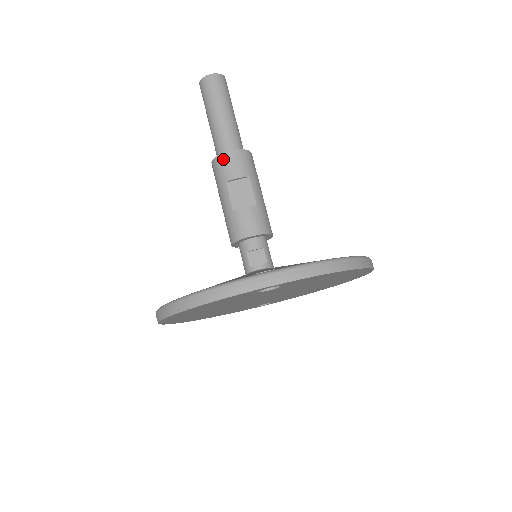
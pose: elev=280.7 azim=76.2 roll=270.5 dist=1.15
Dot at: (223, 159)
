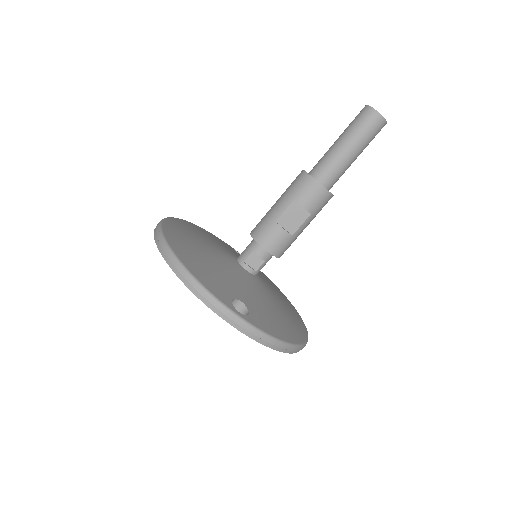
Dot at: (311, 184)
